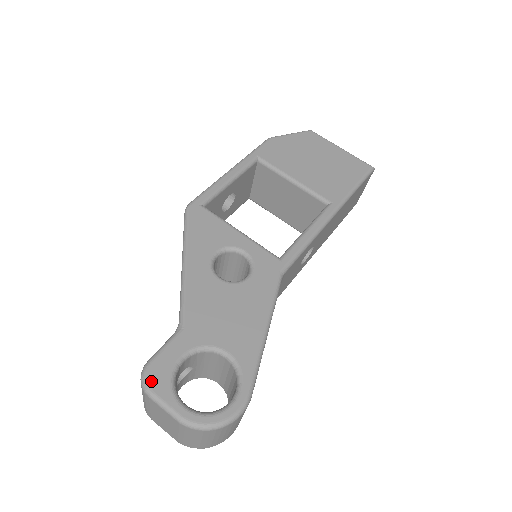
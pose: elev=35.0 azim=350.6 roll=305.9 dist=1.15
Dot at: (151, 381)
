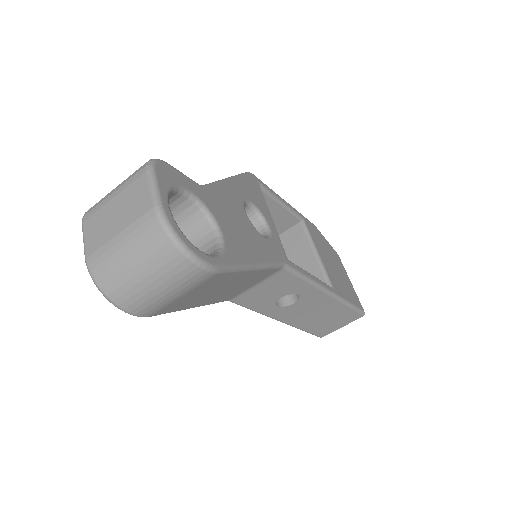
Dot at: (160, 167)
